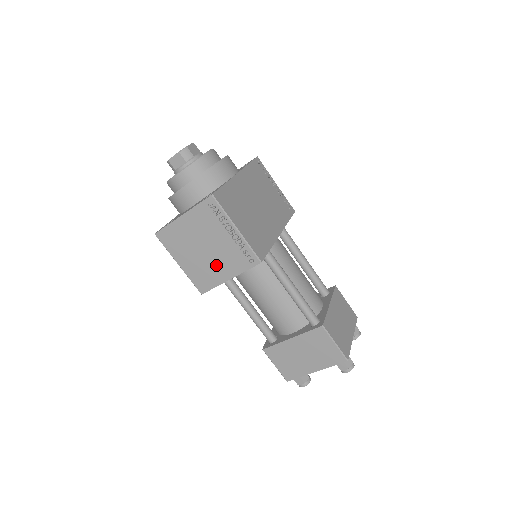
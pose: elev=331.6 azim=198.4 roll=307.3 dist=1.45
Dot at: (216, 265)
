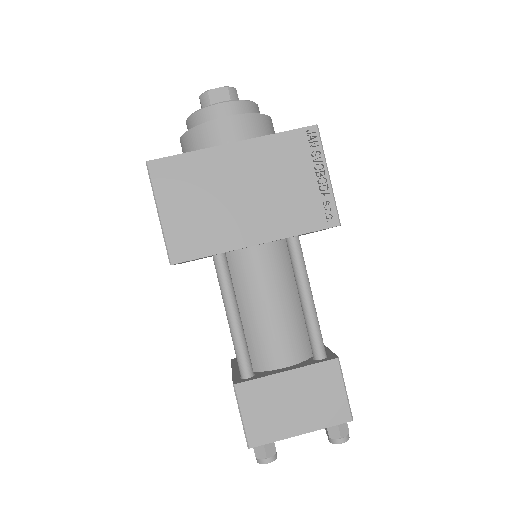
Dot at: occluded
